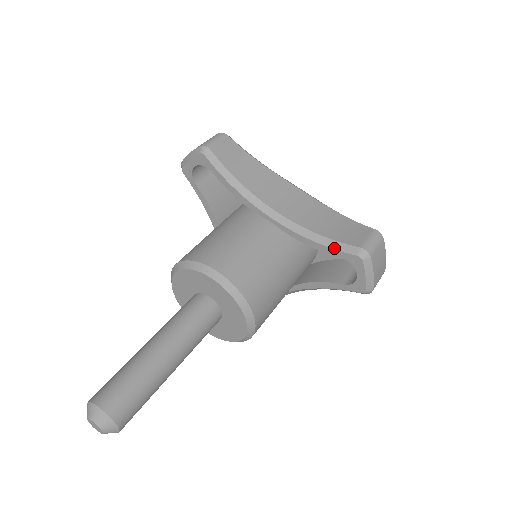
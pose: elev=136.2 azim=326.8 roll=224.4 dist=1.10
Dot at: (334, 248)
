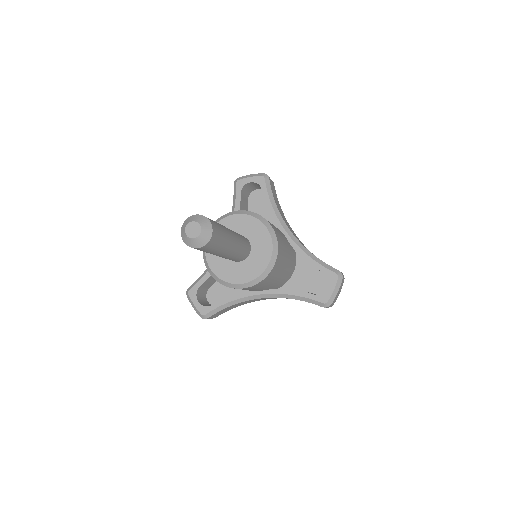
Dot at: (322, 265)
